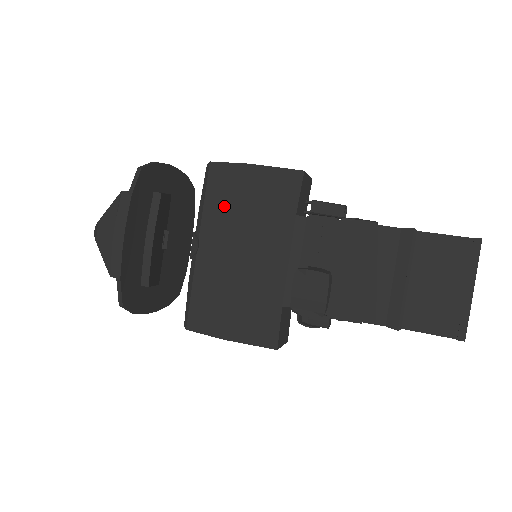
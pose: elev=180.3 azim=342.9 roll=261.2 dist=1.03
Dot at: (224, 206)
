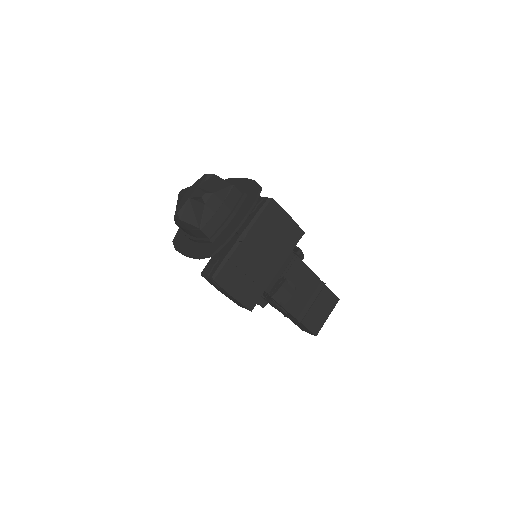
Dot at: (267, 226)
